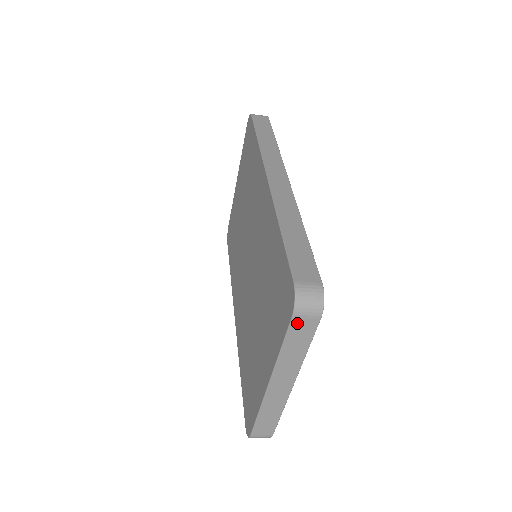
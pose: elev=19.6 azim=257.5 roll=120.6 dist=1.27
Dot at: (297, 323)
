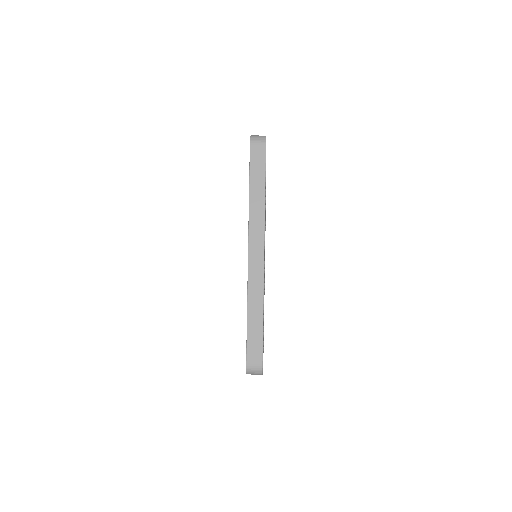
Dot at: occluded
